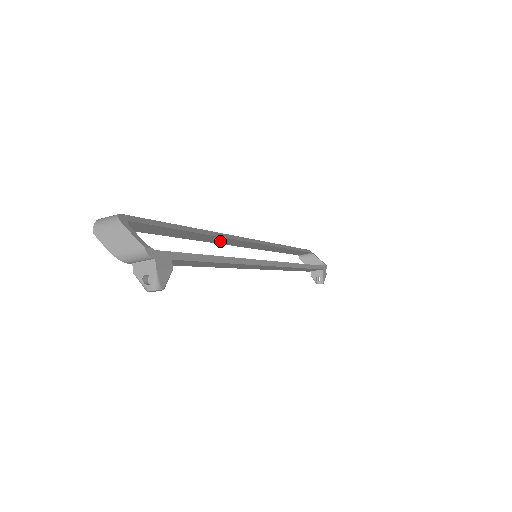
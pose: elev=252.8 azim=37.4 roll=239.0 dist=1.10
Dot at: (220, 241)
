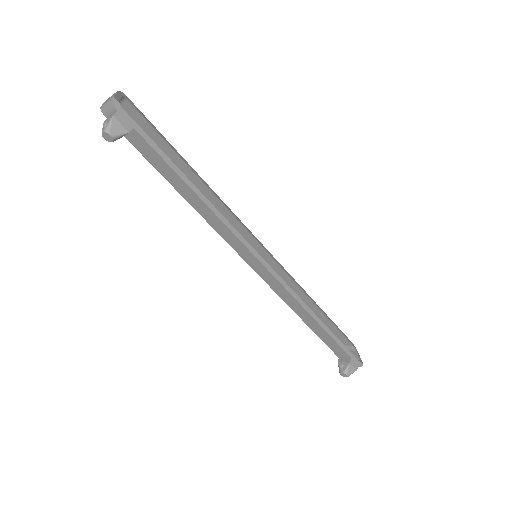
Dot at: (223, 214)
